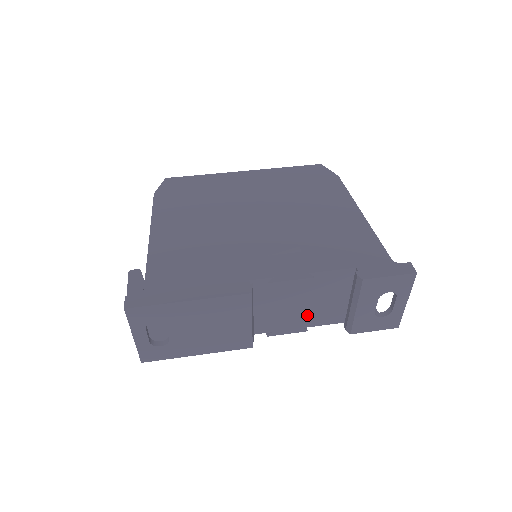
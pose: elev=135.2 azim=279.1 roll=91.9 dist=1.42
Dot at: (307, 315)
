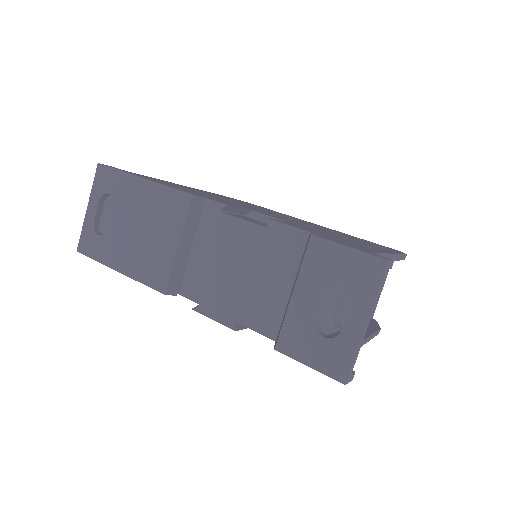
Dot at: (243, 297)
